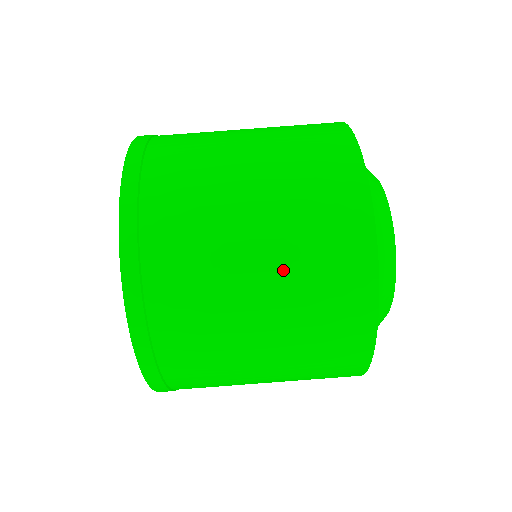
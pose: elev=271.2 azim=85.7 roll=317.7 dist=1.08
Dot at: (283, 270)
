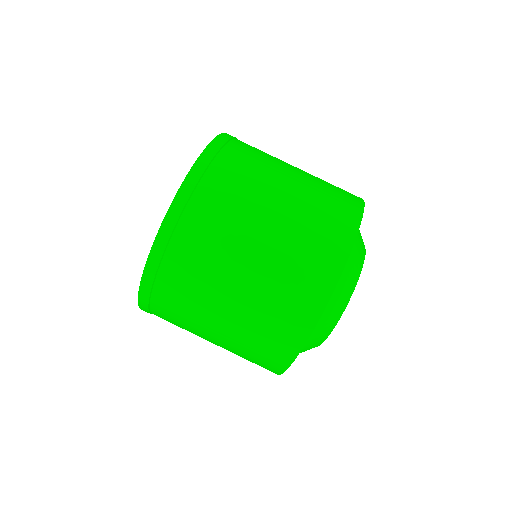
Dot at: (275, 255)
